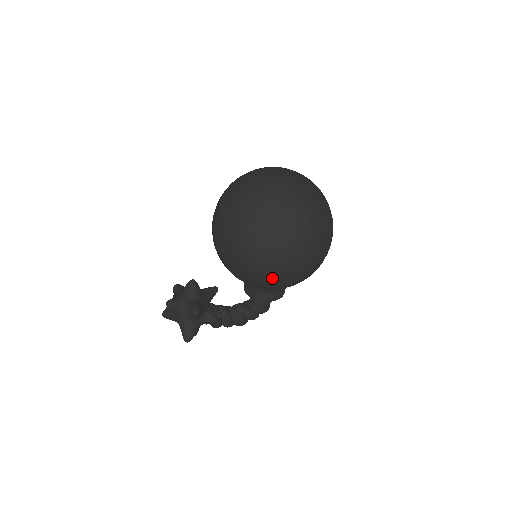
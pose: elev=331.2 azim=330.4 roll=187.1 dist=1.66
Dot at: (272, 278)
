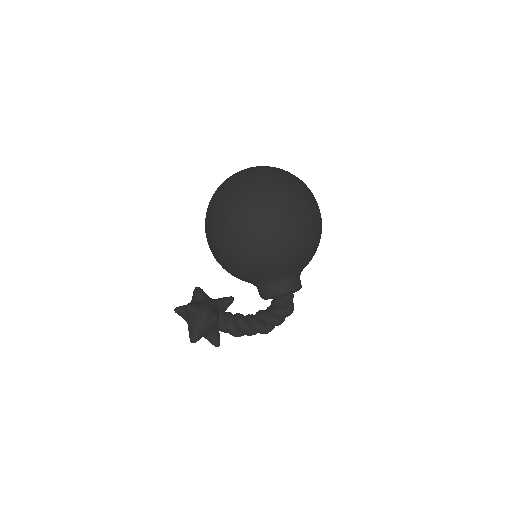
Dot at: (240, 257)
